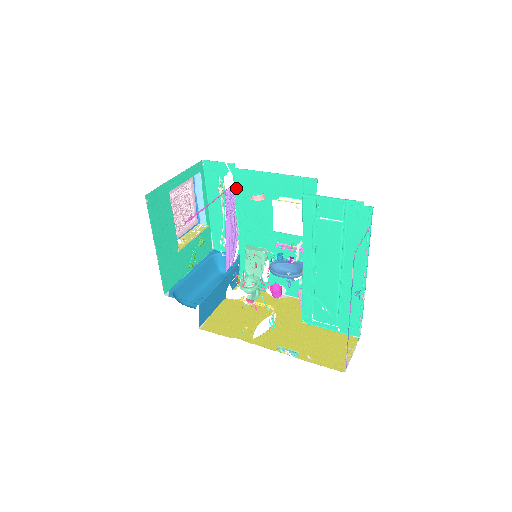
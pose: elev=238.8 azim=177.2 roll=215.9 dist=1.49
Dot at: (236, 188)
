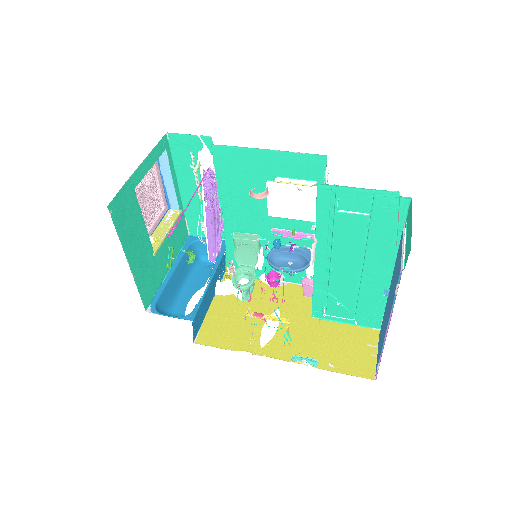
Dot at: (217, 168)
